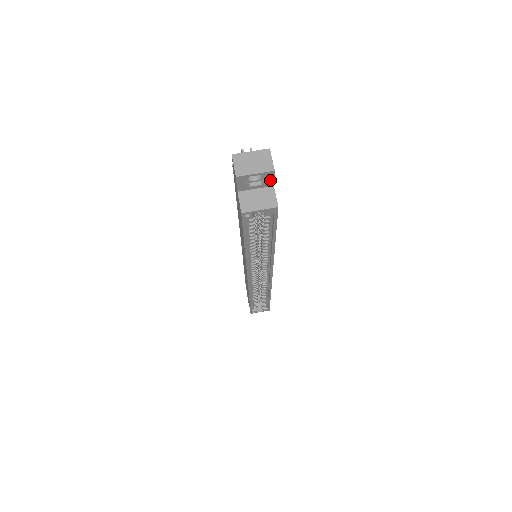
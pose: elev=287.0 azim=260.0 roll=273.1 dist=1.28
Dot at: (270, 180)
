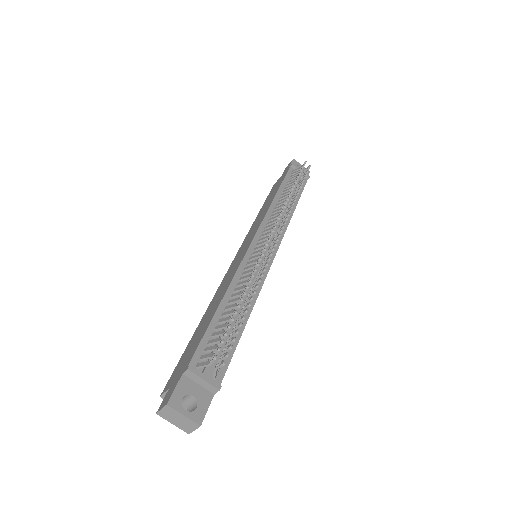
Dot at: occluded
